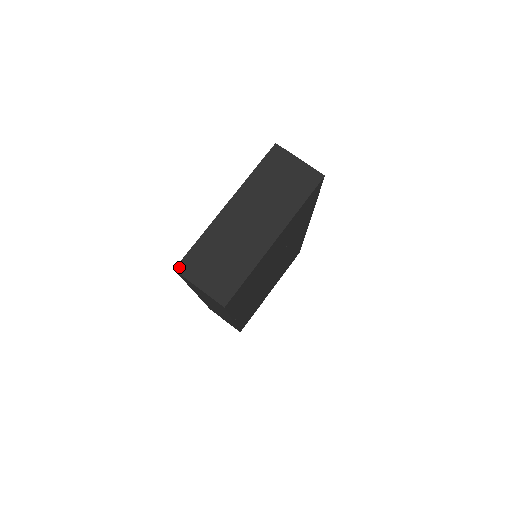
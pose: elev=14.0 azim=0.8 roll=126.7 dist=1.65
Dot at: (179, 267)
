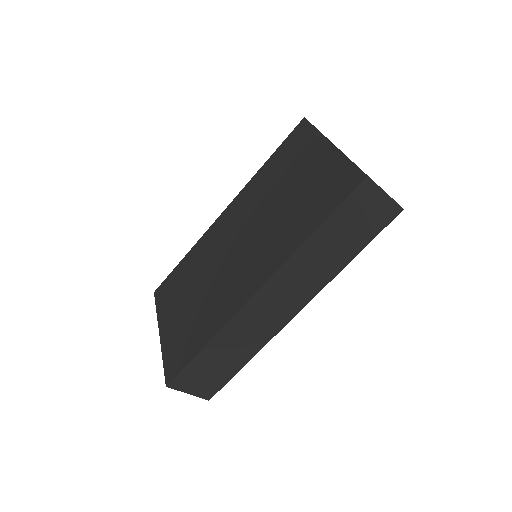
Dot at: (367, 175)
